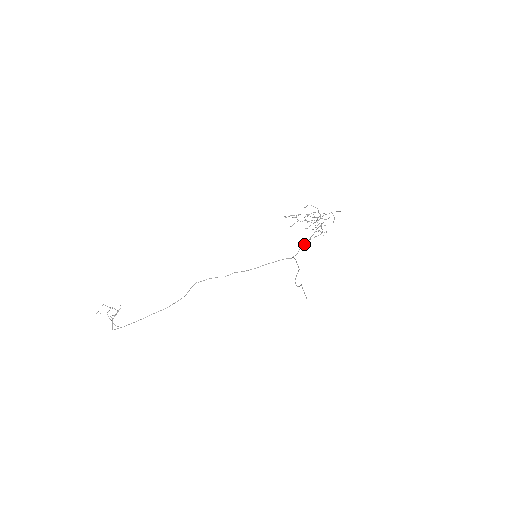
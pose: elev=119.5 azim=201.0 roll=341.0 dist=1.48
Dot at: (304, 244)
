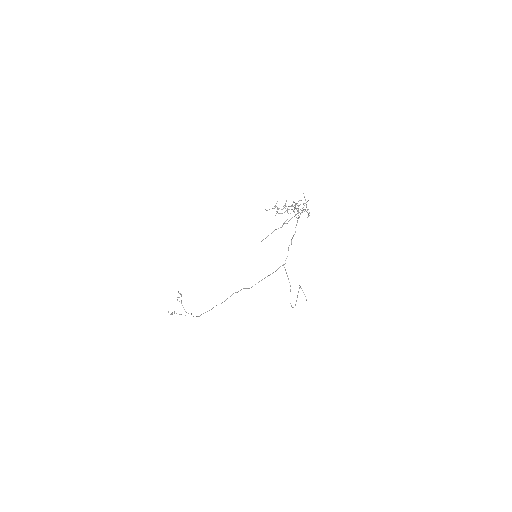
Dot at: occluded
